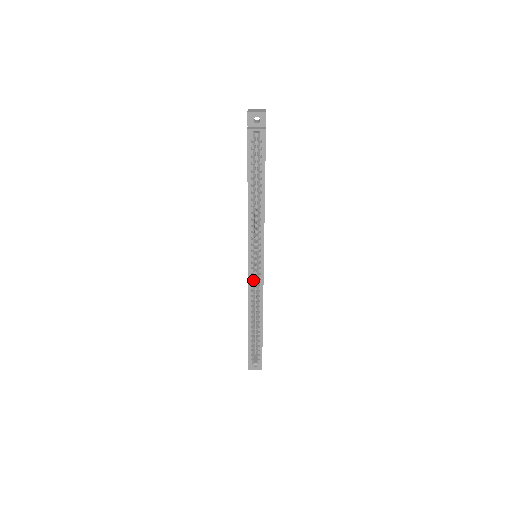
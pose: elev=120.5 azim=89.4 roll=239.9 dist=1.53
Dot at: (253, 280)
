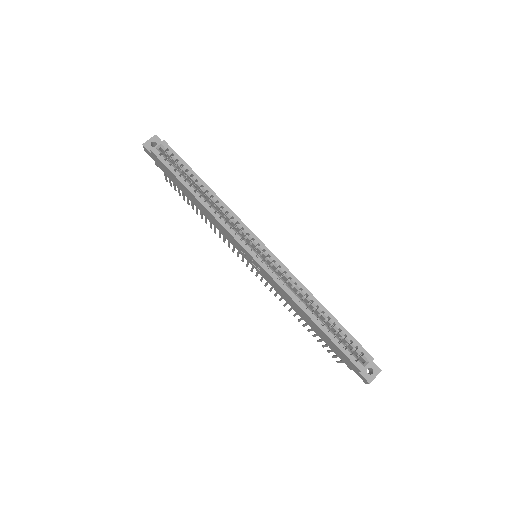
Dot at: (270, 268)
